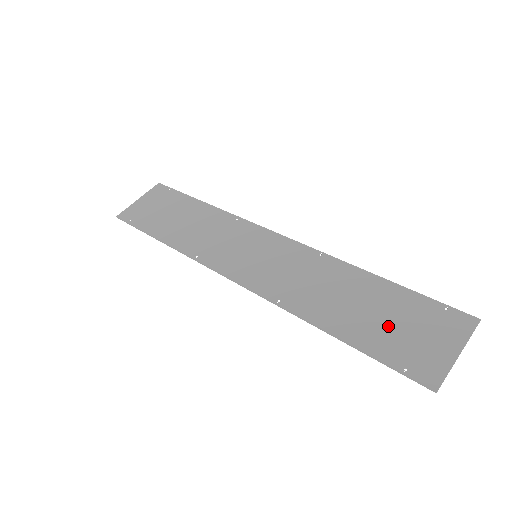
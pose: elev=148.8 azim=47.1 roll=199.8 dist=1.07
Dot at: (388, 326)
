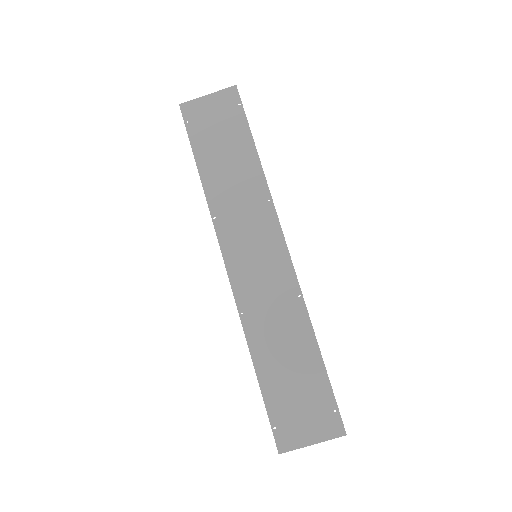
Dot at: (291, 392)
